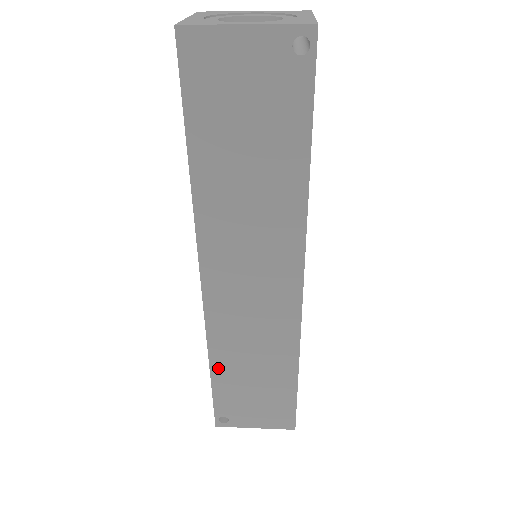
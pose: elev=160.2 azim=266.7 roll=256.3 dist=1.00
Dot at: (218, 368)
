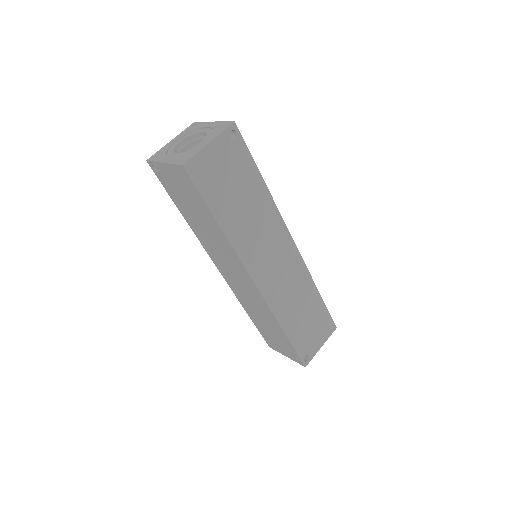
Dot at: (287, 328)
